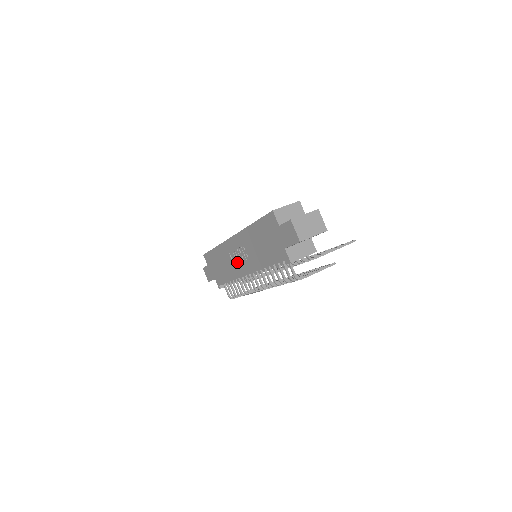
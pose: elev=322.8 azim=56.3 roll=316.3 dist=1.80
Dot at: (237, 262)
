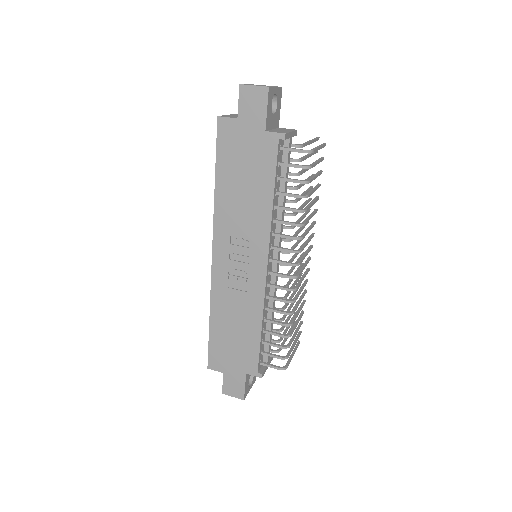
Dot at: (244, 278)
